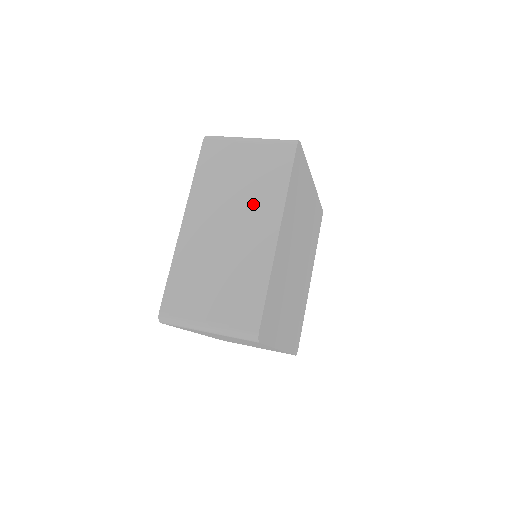
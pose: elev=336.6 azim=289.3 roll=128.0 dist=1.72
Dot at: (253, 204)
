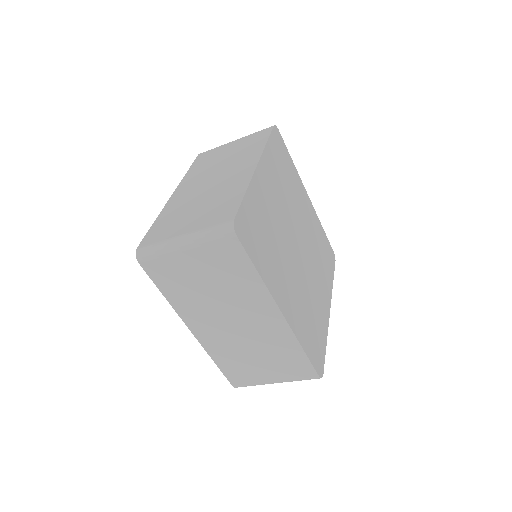
Dot at: (235, 162)
